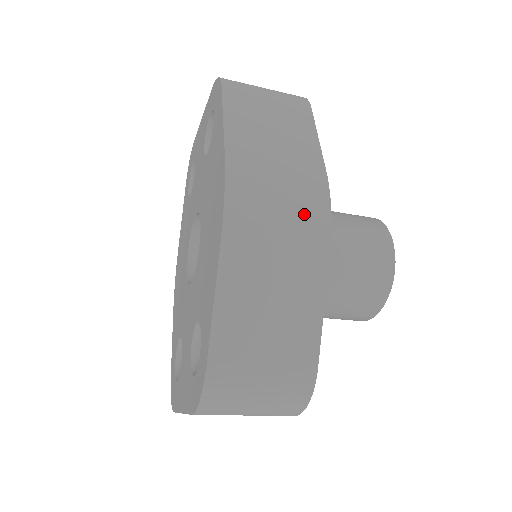
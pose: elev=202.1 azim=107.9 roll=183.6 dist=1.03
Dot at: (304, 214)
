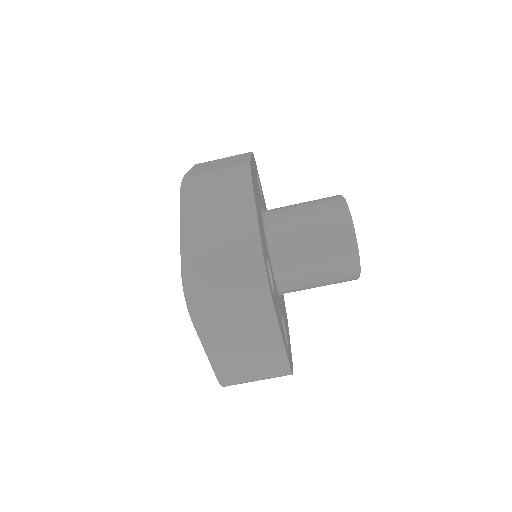
Dot at: (232, 177)
